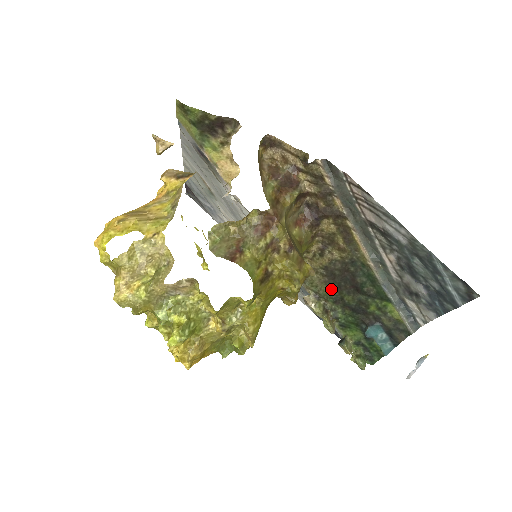
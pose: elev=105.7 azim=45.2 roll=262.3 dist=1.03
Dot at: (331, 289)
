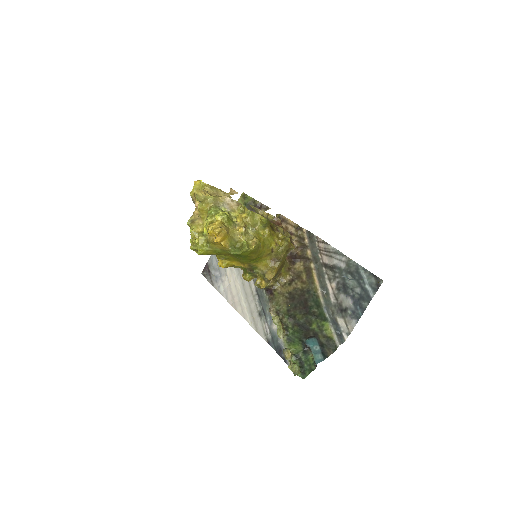
Dot at: (289, 308)
